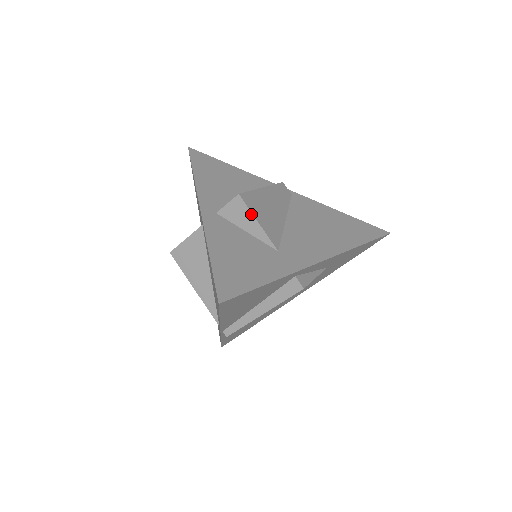
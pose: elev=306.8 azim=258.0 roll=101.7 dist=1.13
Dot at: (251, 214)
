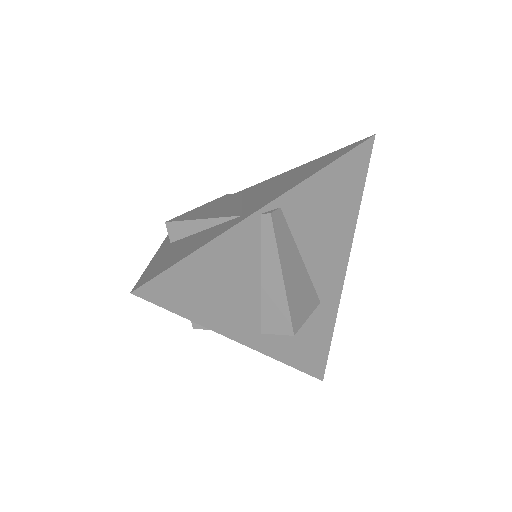
Dot at: occluded
